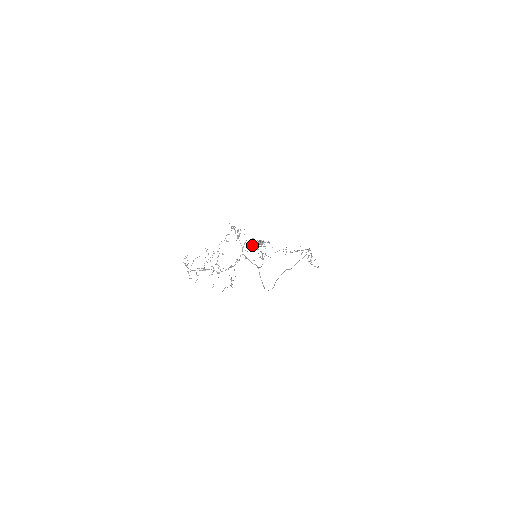
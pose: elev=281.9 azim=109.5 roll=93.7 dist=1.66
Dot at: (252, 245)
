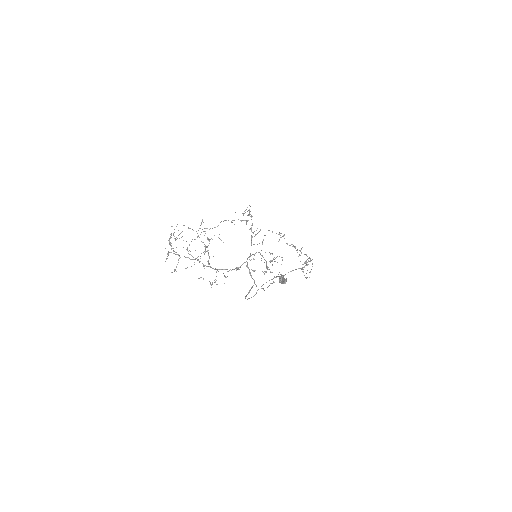
Dot at: (264, 259)
